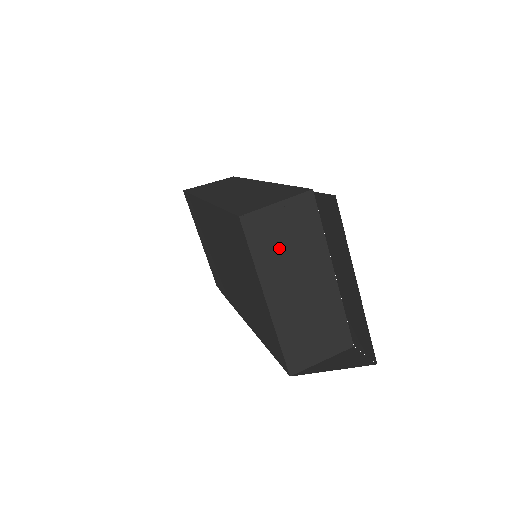
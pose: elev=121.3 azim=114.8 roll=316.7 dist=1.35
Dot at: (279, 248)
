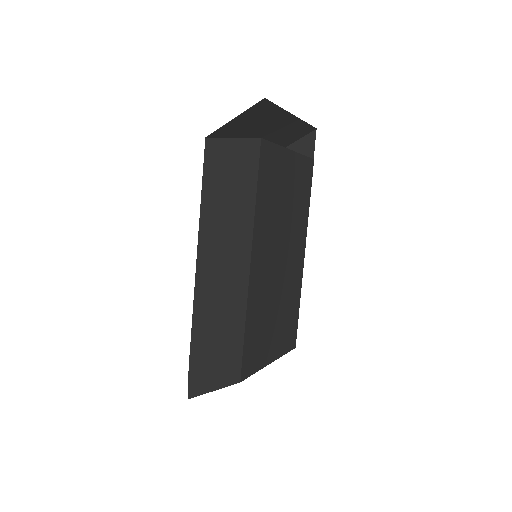
Dot at: occluded
